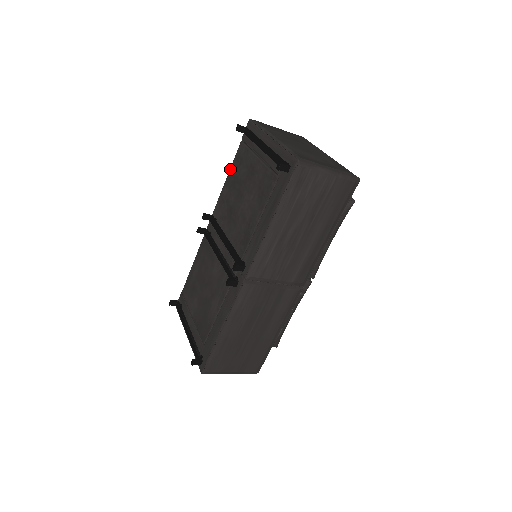
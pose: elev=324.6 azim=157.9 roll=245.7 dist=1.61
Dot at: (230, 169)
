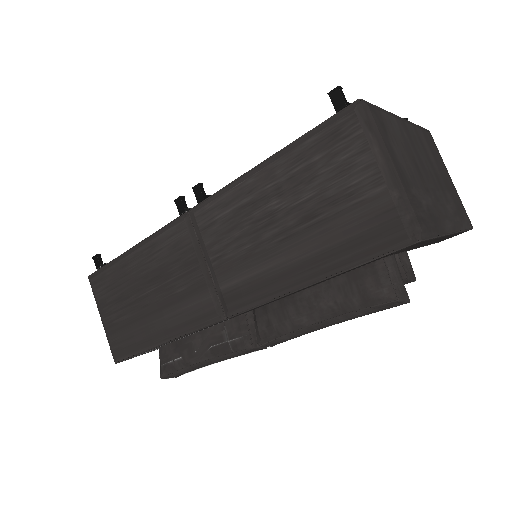
Dot at: occluded
